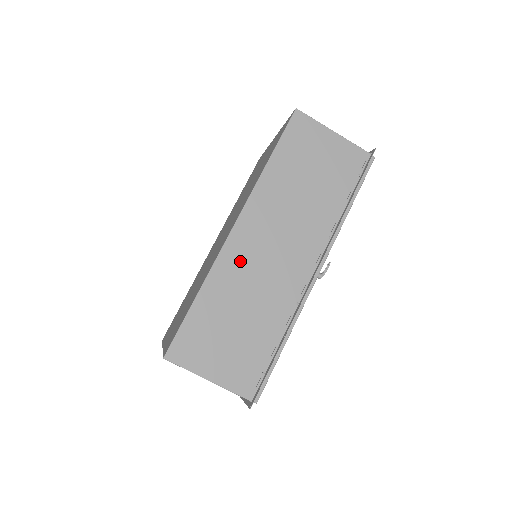
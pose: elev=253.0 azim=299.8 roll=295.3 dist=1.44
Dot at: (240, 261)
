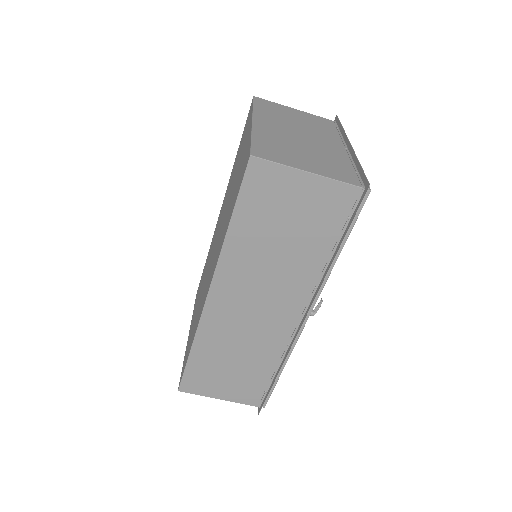
Dot at: (223, 322)
